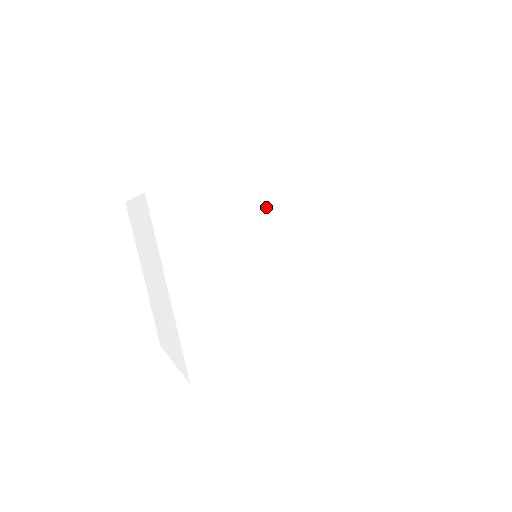
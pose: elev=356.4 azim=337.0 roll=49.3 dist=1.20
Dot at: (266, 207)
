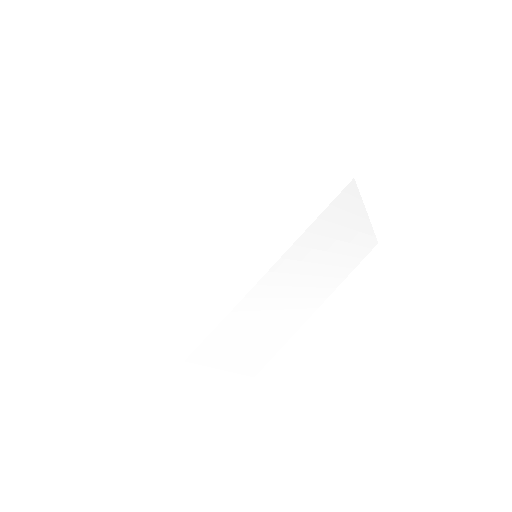
Dot at: (275, 285)
